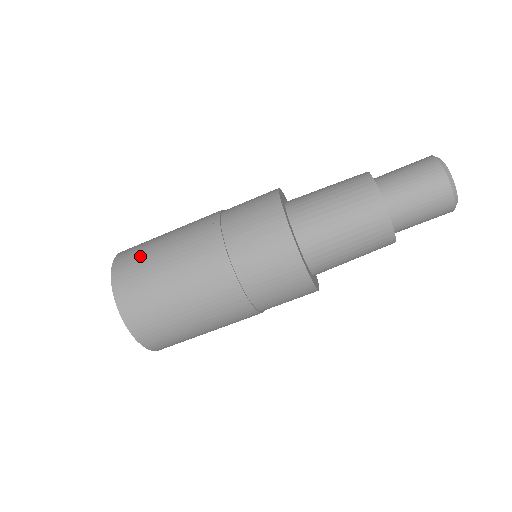
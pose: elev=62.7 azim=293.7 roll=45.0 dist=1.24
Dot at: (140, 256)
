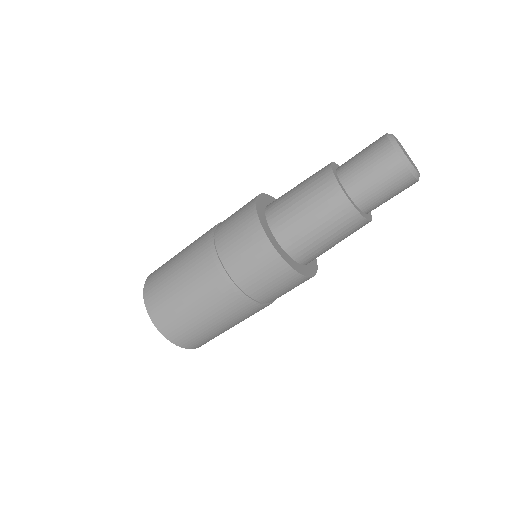
Dot at: (163, 291)
